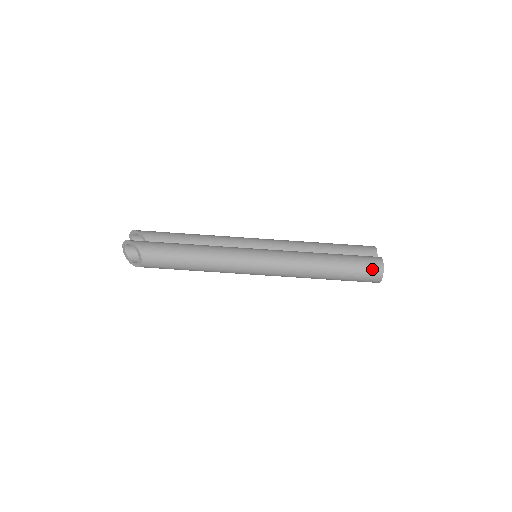
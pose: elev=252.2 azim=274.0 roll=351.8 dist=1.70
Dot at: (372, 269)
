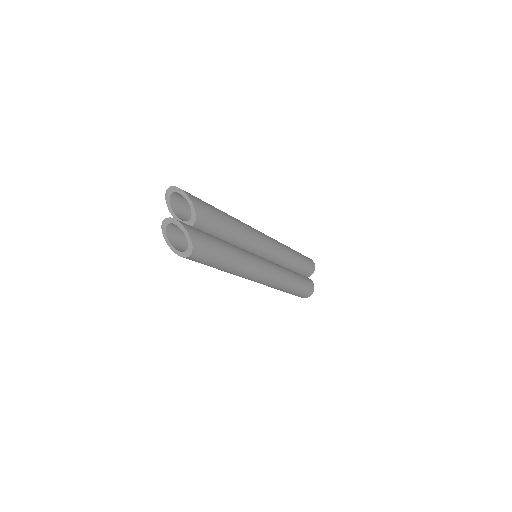
Dot at: (305, 296)
